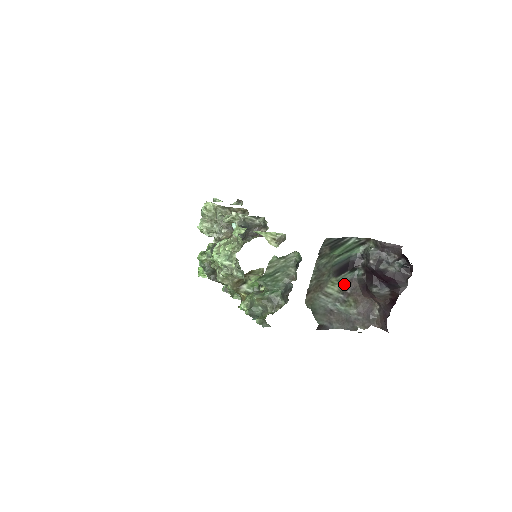
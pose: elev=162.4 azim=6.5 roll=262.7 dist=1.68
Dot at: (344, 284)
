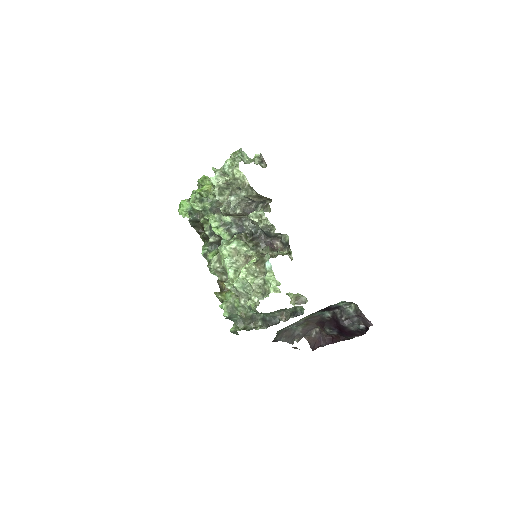
Dot at: (310, 317)
